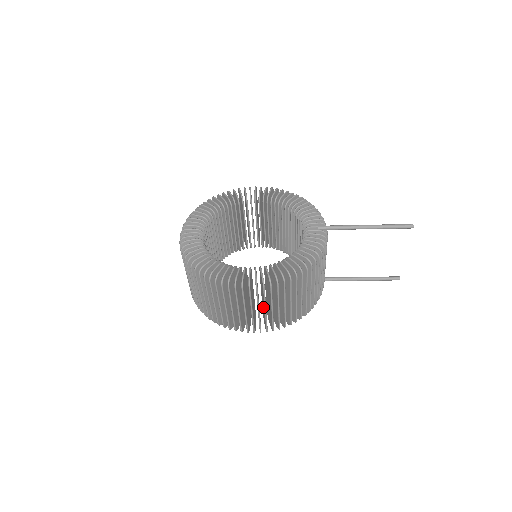
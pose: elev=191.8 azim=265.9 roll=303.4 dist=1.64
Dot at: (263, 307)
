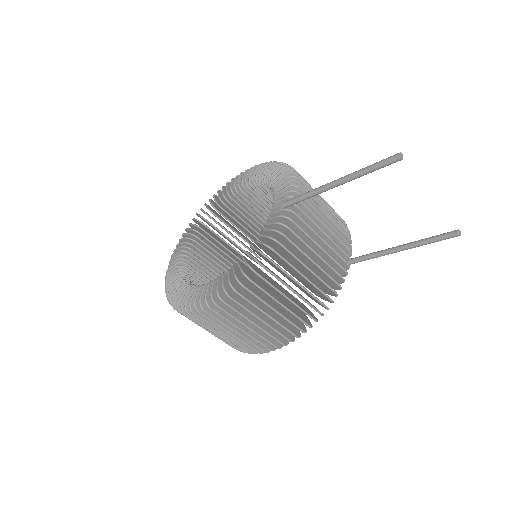
Dot at: occluded
